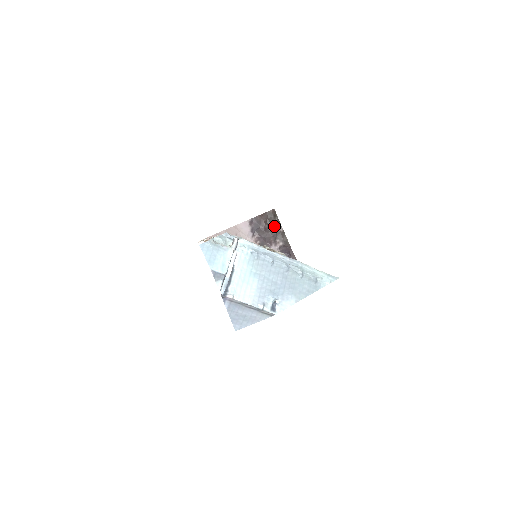
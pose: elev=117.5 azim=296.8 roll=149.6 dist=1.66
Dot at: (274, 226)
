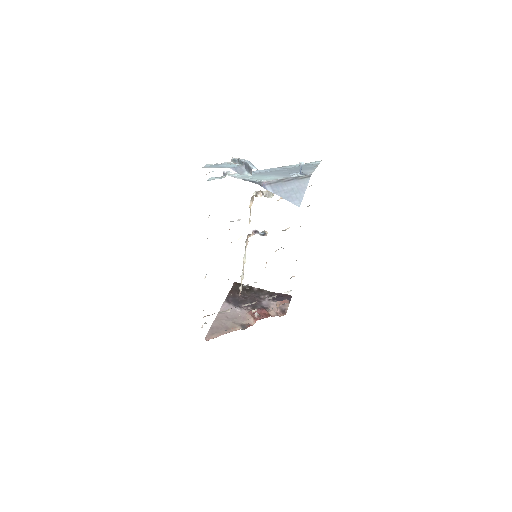
Dot at: (248, 291)
